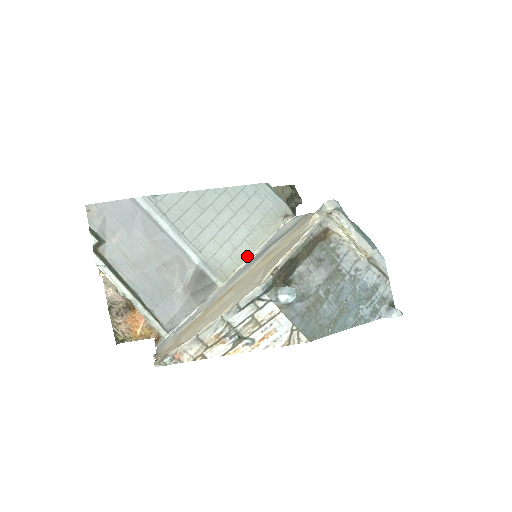
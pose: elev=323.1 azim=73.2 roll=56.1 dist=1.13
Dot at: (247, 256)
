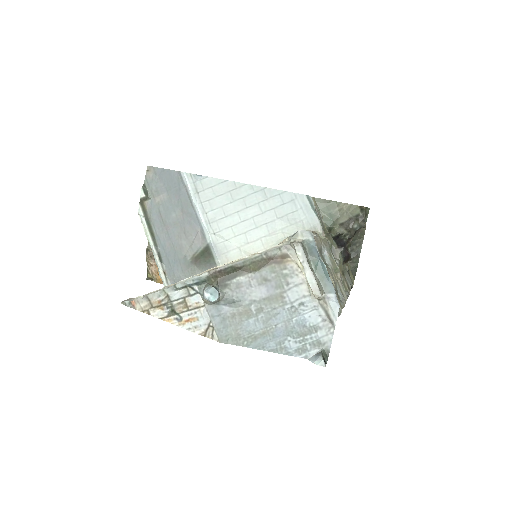
Dot at: occluded
